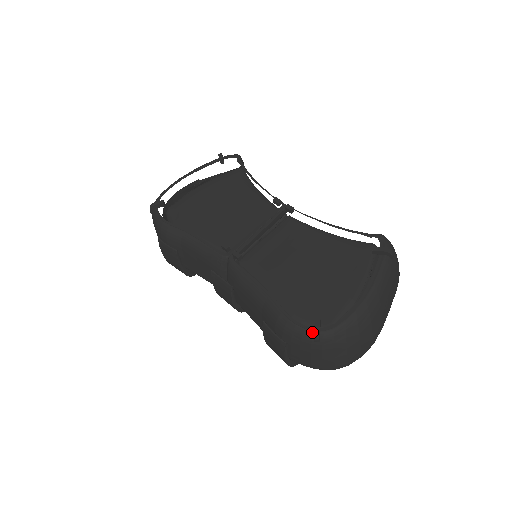
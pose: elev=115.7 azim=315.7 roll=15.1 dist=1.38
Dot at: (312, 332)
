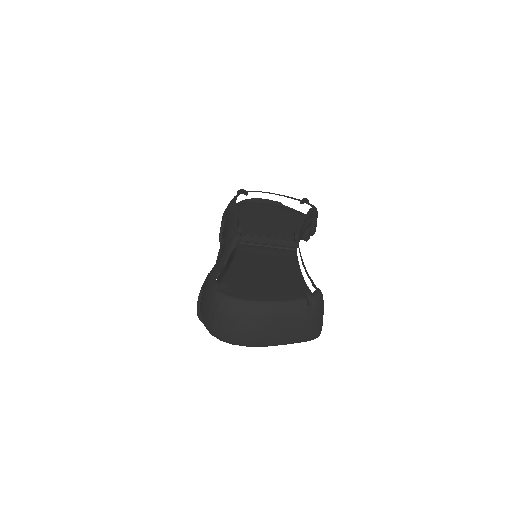
Dot at: occluded
